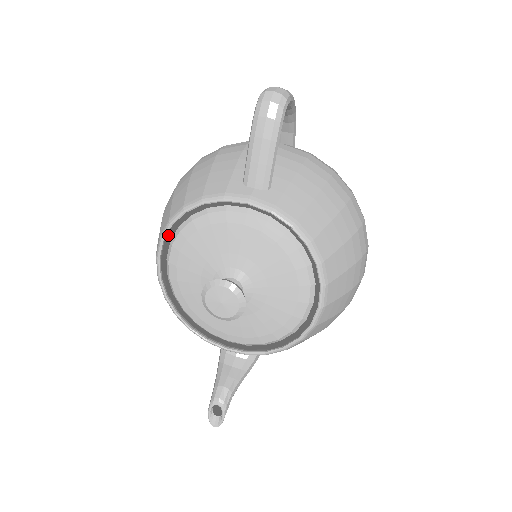
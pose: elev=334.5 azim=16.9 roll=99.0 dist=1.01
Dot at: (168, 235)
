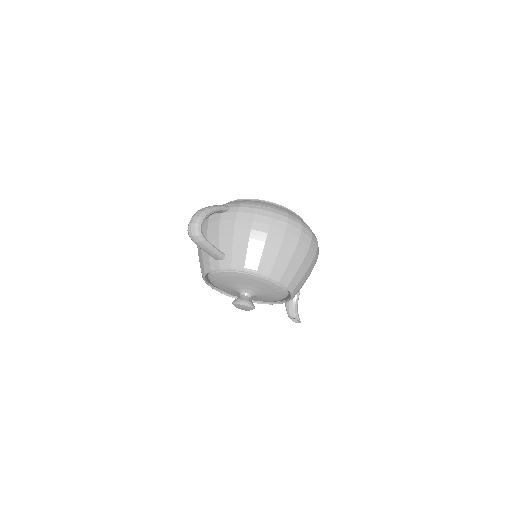
Dot at: occluded
